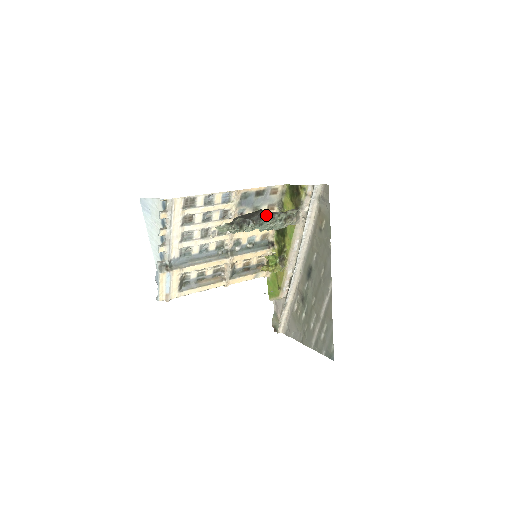
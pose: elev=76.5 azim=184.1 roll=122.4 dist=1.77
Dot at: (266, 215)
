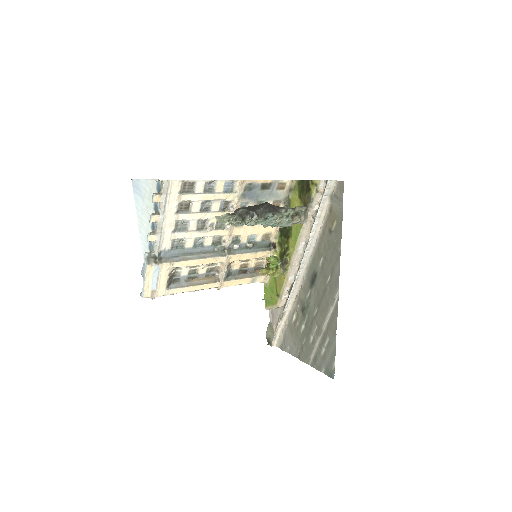
Dot at: (272, 209)
